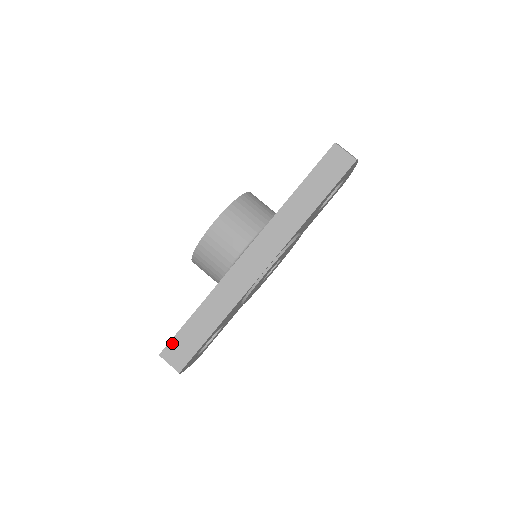
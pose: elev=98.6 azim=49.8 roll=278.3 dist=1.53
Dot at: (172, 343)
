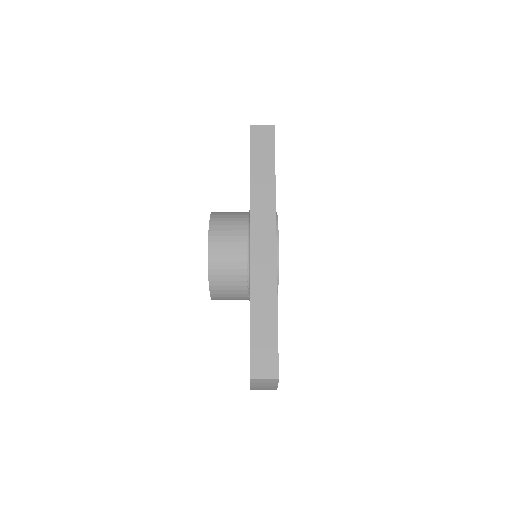
Dot at: (252, 359)
